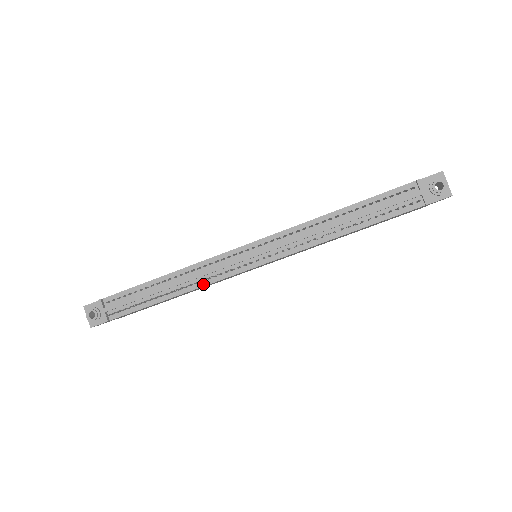
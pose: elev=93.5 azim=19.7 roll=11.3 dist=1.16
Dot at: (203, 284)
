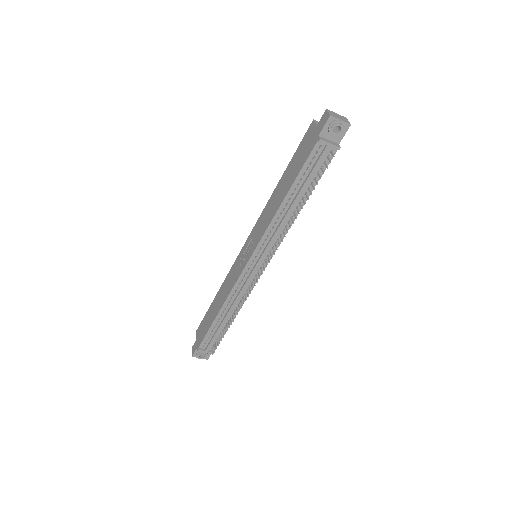
Dot at: occluded
